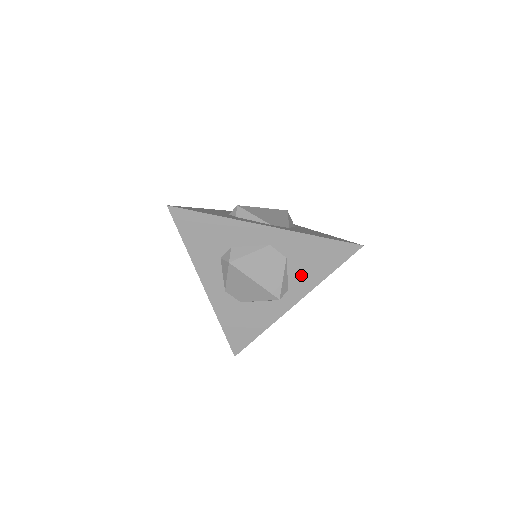
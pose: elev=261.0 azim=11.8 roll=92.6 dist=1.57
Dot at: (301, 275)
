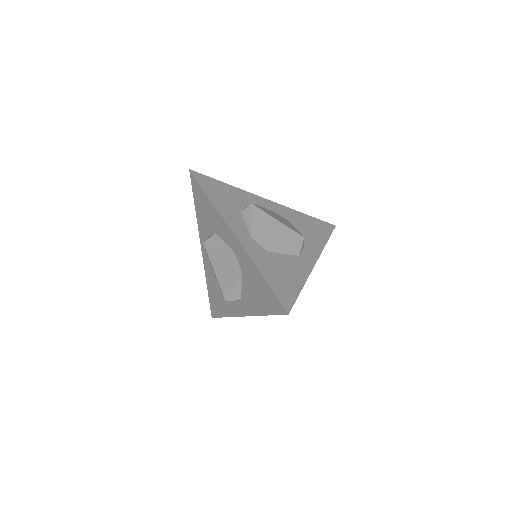
Dot at: (249, 296)
